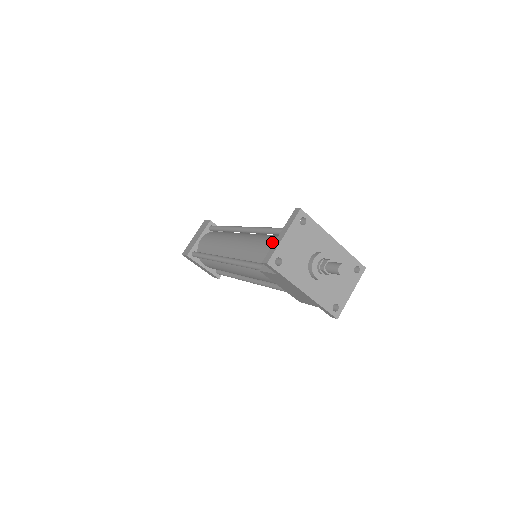
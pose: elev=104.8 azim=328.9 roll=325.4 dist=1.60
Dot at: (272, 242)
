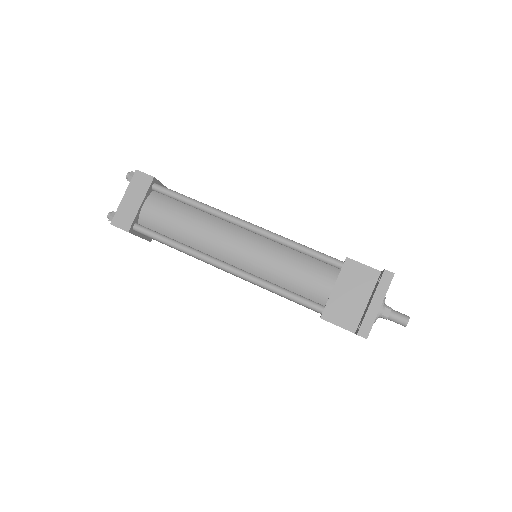
Dot at: (320, 275)
